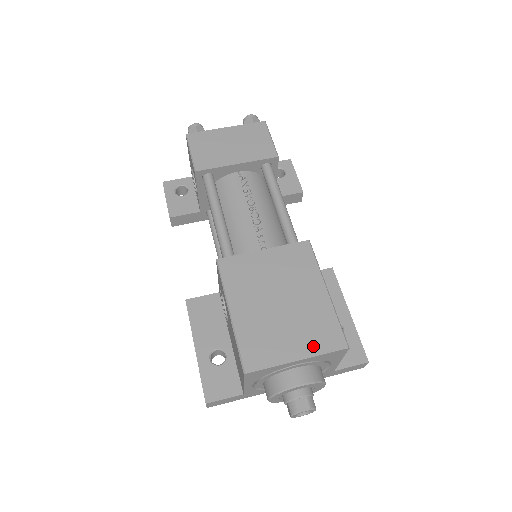
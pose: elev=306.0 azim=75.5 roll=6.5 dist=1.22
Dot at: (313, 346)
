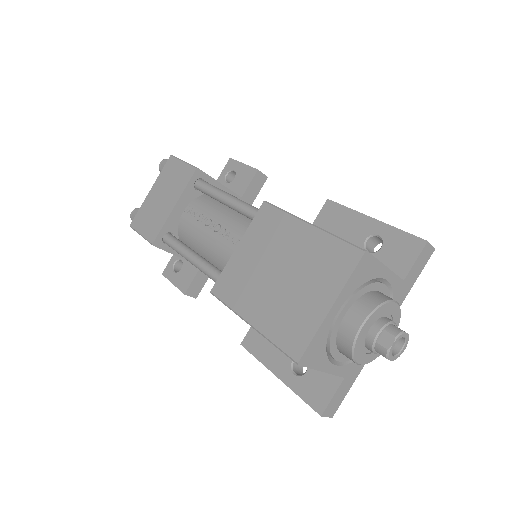
Dot at: (334, 282)
